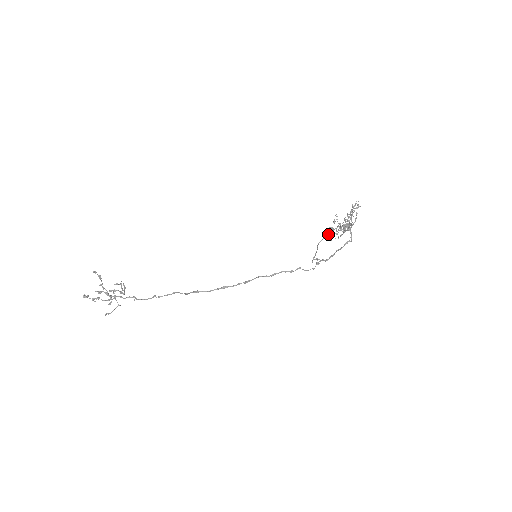
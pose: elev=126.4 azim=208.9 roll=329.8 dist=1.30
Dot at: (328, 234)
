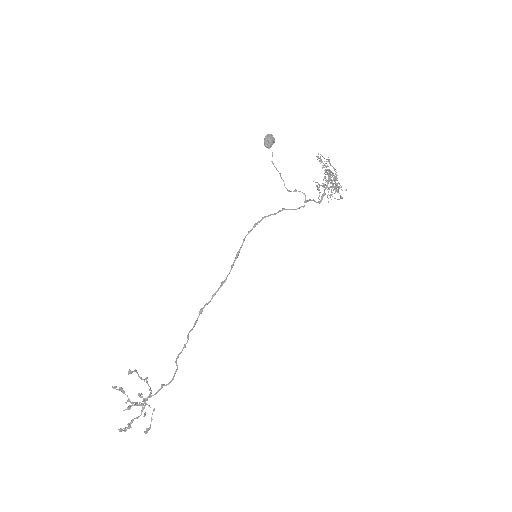
Dot at: (267, 140)
